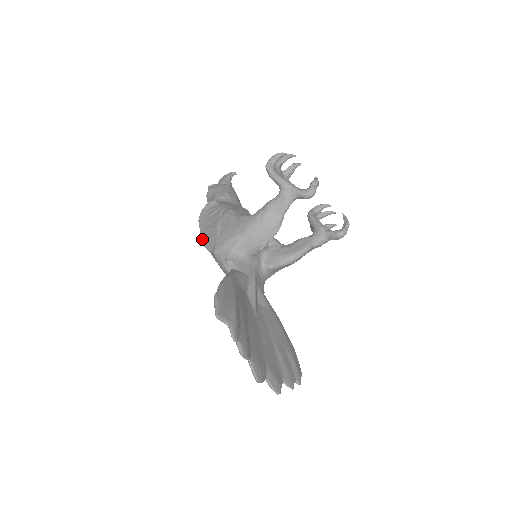
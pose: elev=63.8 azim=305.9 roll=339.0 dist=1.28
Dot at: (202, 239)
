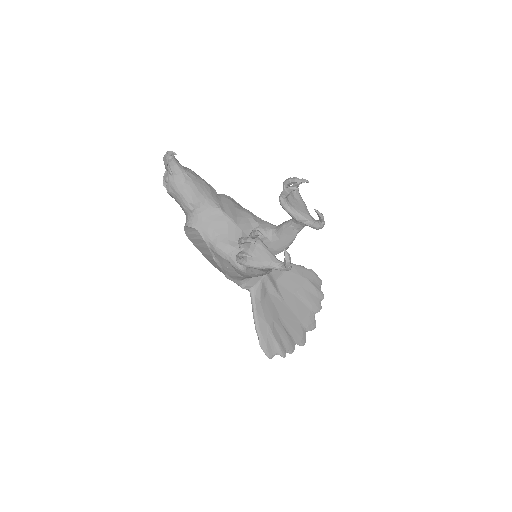
Dot at: occluded
